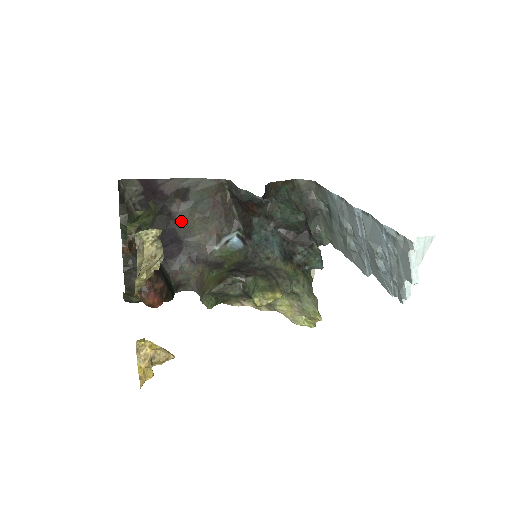
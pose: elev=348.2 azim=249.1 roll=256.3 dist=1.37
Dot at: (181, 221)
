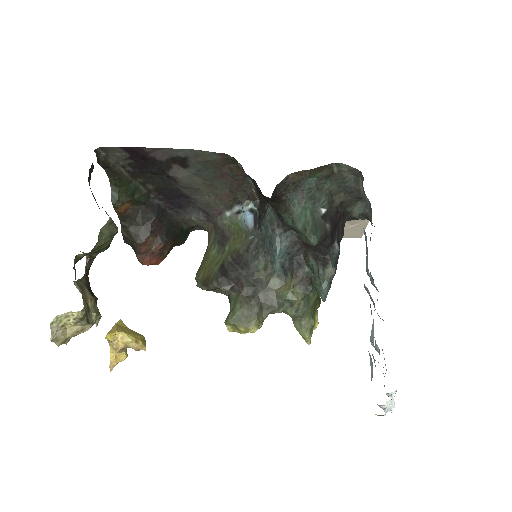
Dot at: (183, 184)
